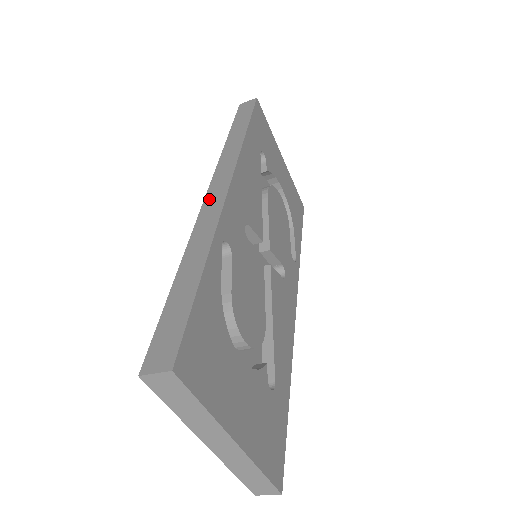
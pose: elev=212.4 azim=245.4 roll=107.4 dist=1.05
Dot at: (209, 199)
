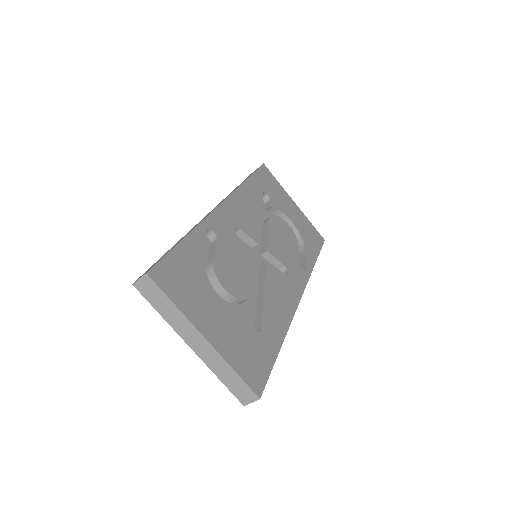
Dot at: occluded
